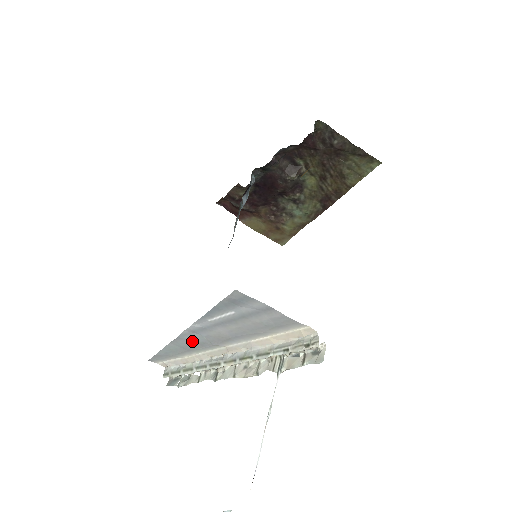
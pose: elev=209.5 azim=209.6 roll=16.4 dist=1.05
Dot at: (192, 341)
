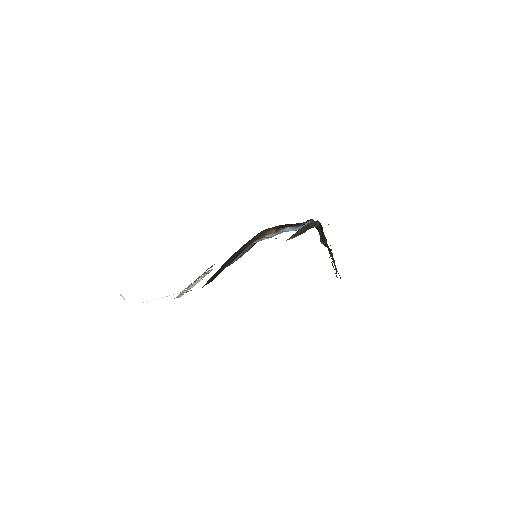
Dot at: occluded
